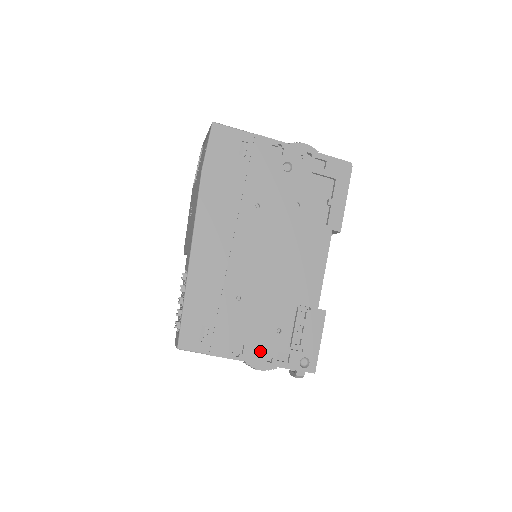
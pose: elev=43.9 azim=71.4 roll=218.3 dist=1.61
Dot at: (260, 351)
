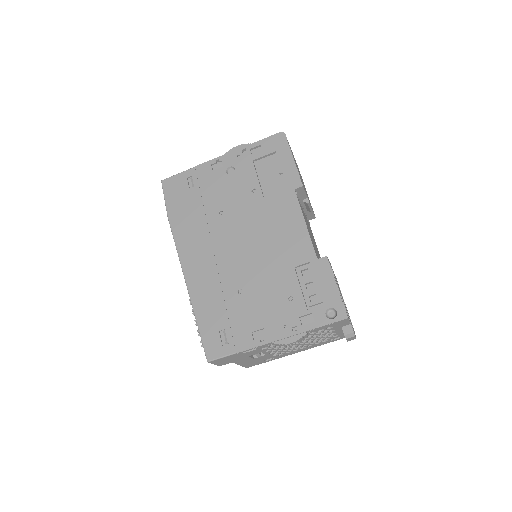
Dot at: (281, 326)
